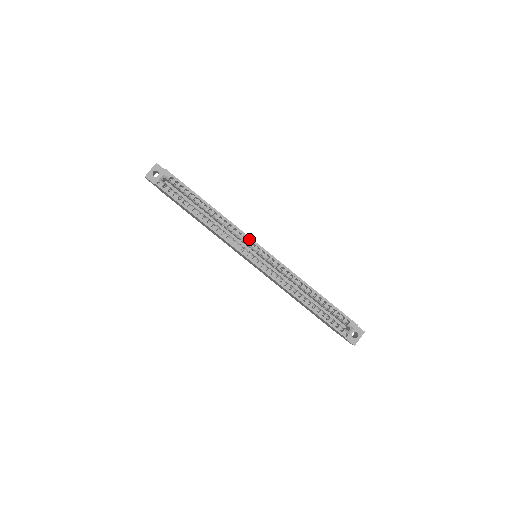
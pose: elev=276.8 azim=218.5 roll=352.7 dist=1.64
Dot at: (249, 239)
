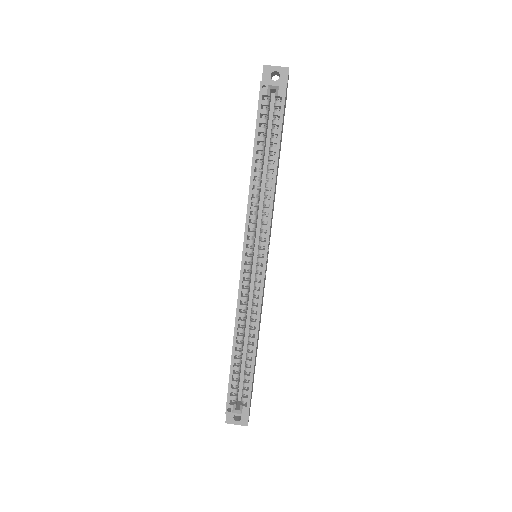
Dot at: (266, 238)
